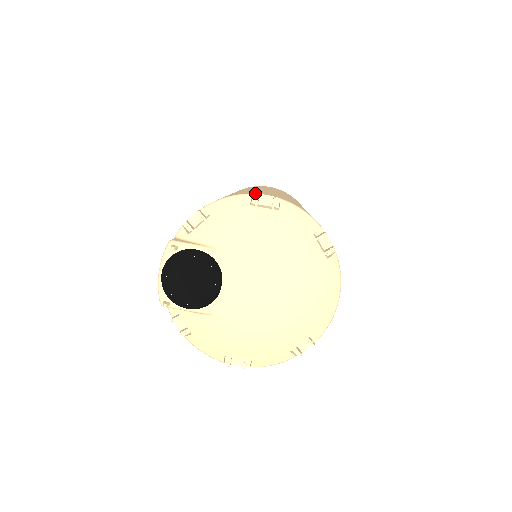
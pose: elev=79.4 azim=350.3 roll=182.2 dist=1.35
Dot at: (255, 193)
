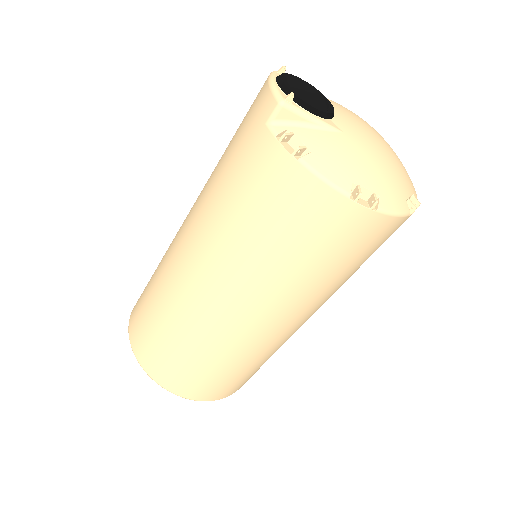
Dot at: occluded
